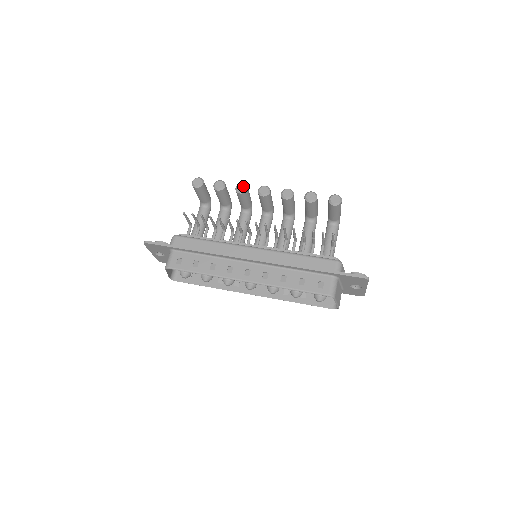
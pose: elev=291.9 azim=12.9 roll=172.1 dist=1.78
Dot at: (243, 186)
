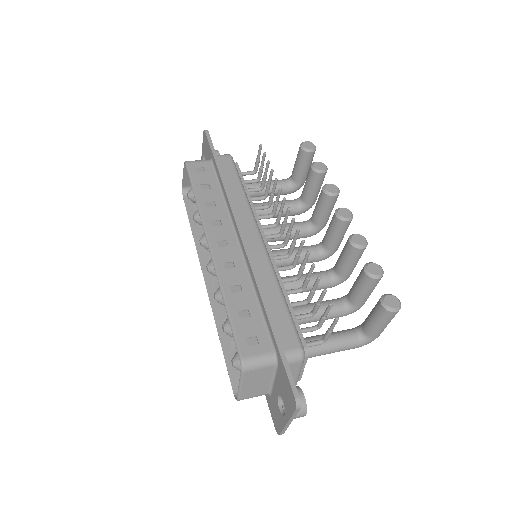
Dot at: (335, 189)
